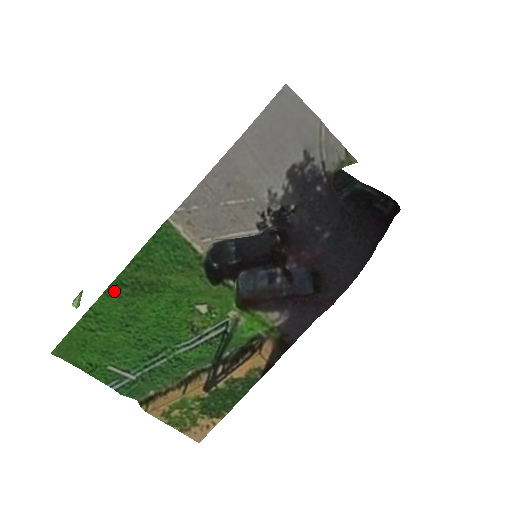
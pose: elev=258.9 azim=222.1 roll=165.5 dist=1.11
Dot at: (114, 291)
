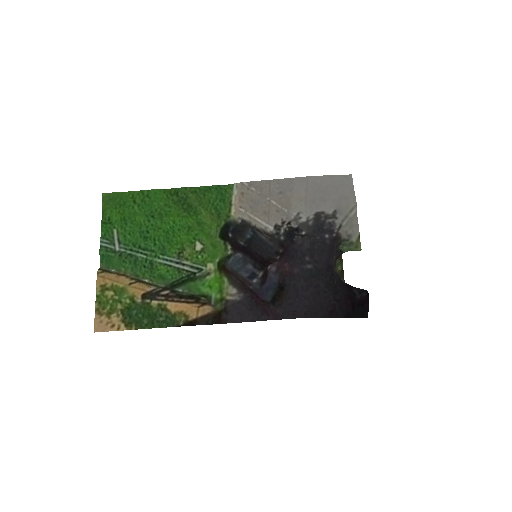
Dot at: (170, 193)
